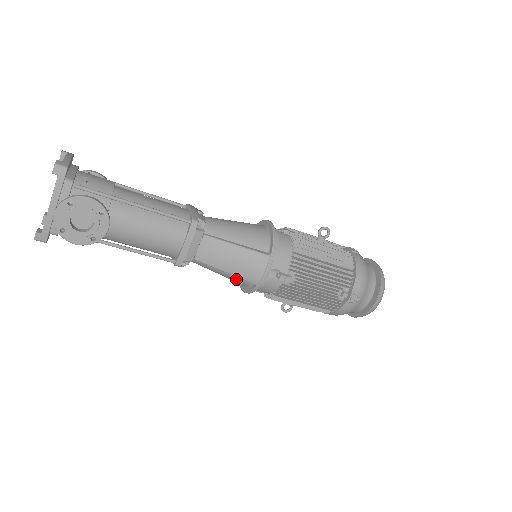
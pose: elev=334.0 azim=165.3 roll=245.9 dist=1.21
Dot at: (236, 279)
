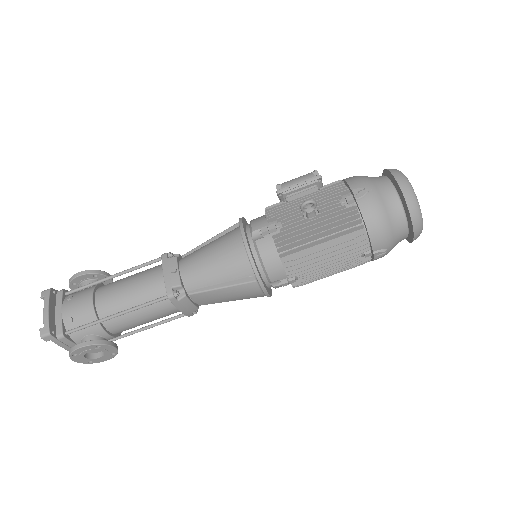
Dot at: occluded
